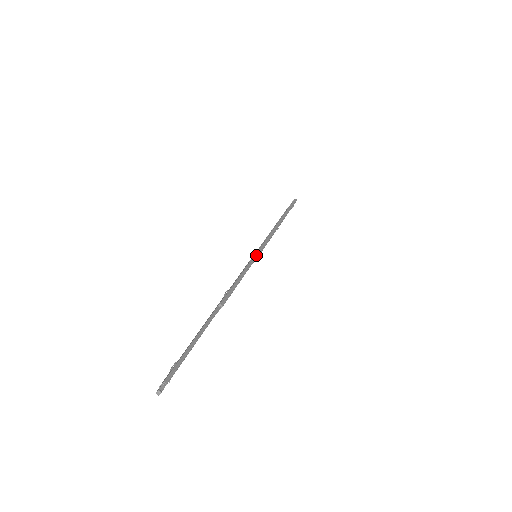
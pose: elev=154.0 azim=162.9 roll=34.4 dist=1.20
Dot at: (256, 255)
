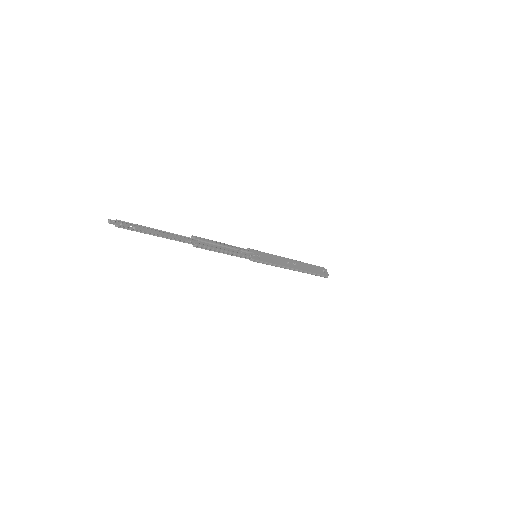
Dot at: (247, 249)
